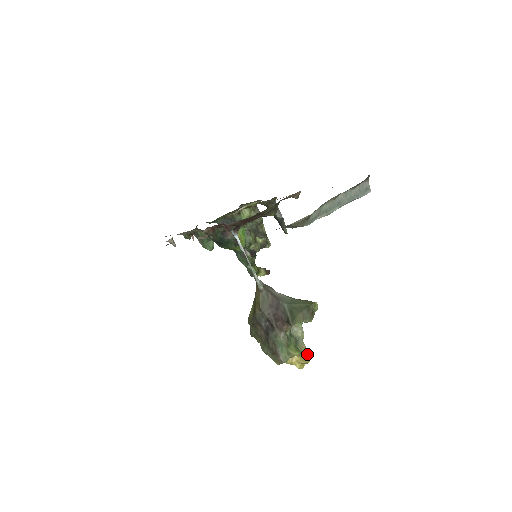
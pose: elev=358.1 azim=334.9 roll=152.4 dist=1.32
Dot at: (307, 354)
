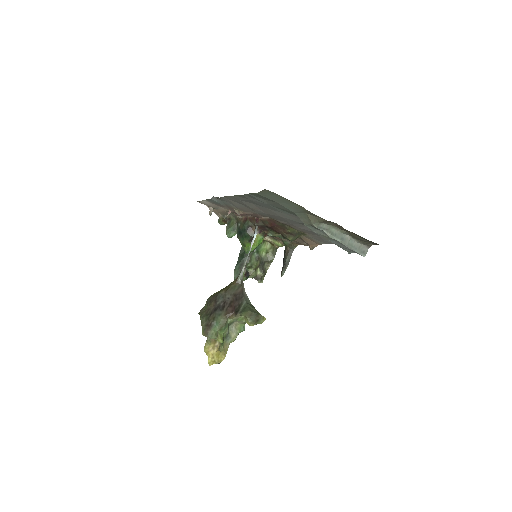
Dot at: (225, 354)
